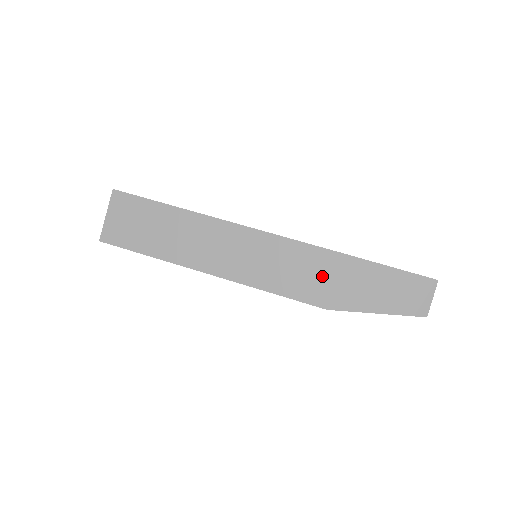
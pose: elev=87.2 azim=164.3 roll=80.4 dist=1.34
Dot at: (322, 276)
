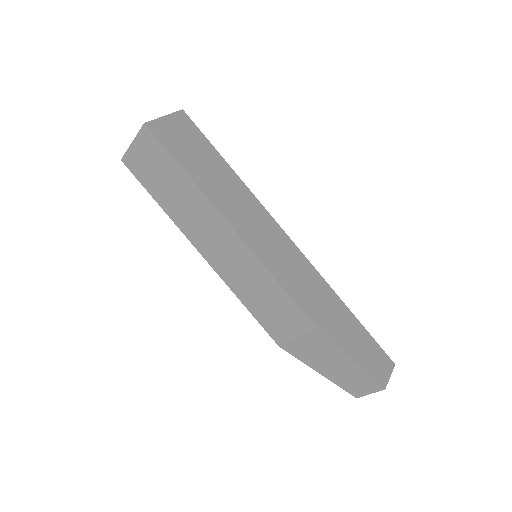
Dot at: (289, 326)
